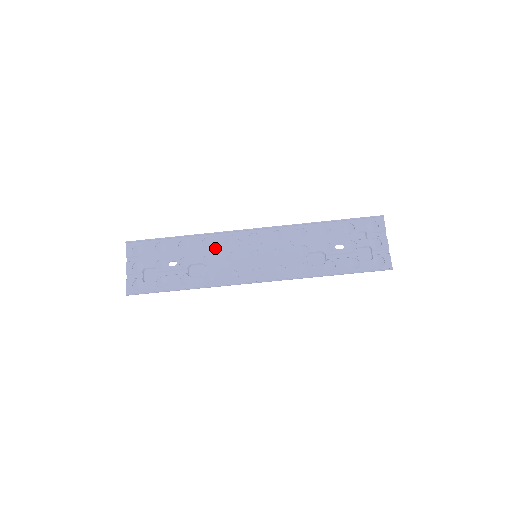
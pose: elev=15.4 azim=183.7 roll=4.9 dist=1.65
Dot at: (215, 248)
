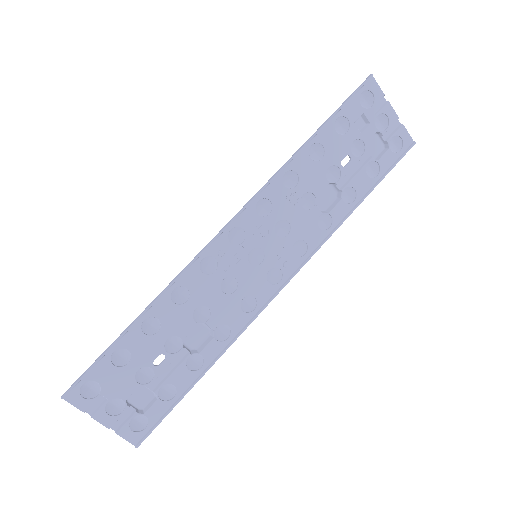
Dot at: (198, 293)
